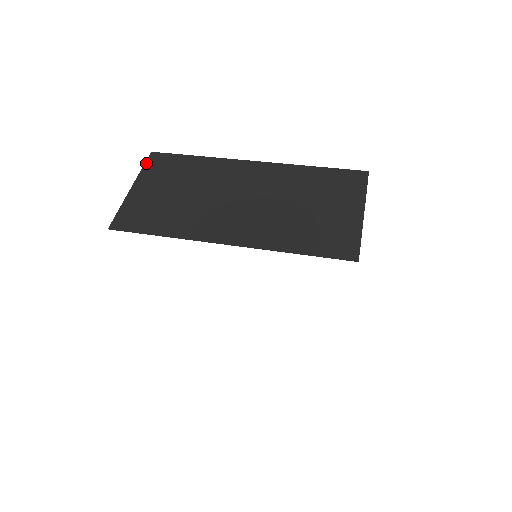
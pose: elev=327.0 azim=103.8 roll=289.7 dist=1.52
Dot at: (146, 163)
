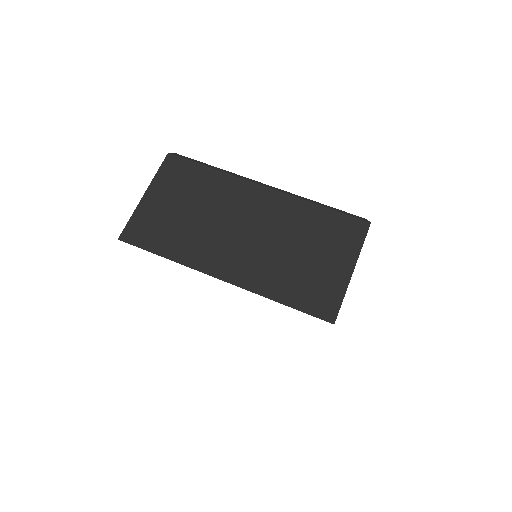
Dot at: (161, 166)
